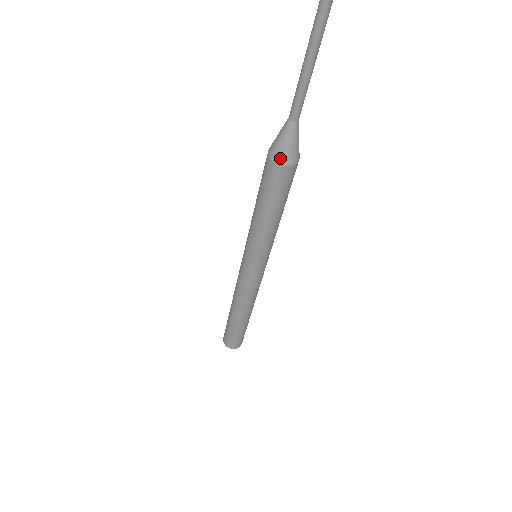
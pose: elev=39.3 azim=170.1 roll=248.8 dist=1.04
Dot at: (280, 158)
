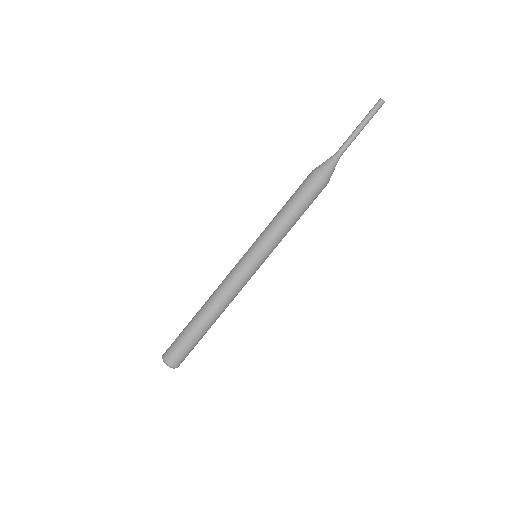
Dot at: (320, 170)
